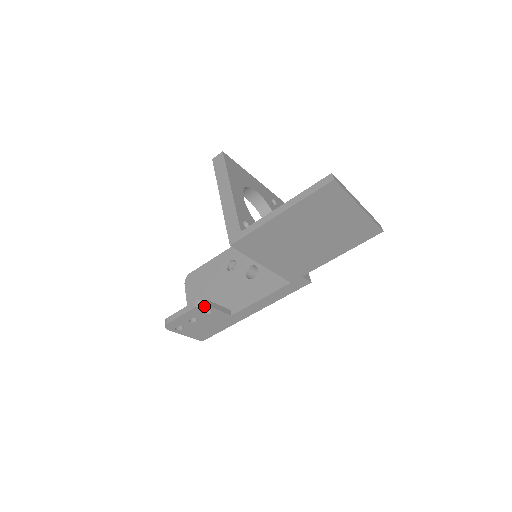
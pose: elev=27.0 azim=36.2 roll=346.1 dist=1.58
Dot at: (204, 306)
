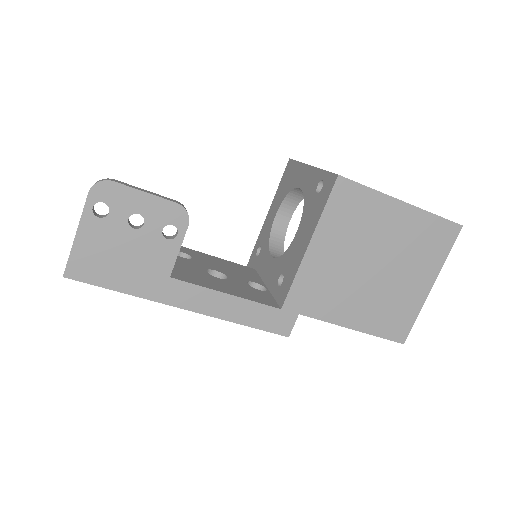
Dot at: (186, 216)
